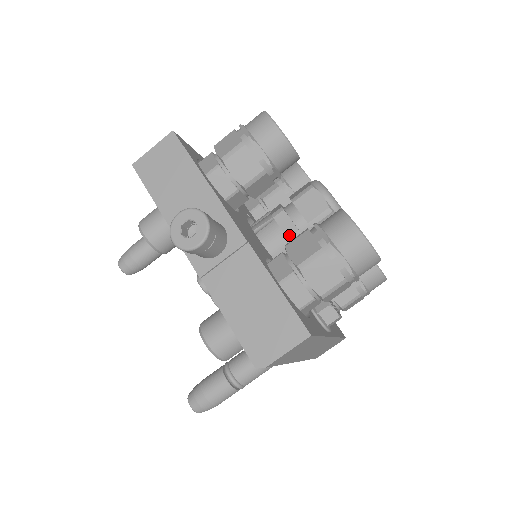
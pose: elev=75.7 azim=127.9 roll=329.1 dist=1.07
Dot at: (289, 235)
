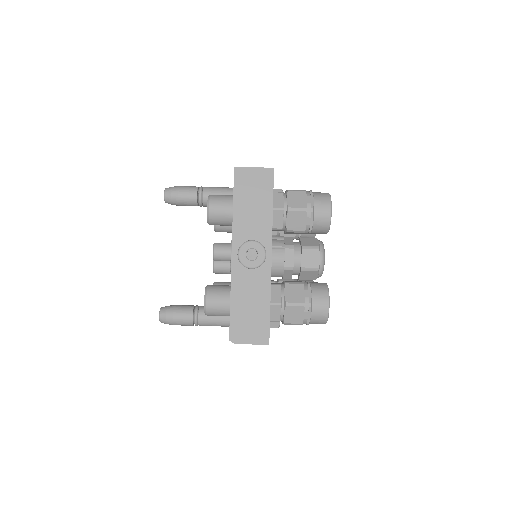
Dot at: (286, 266)
